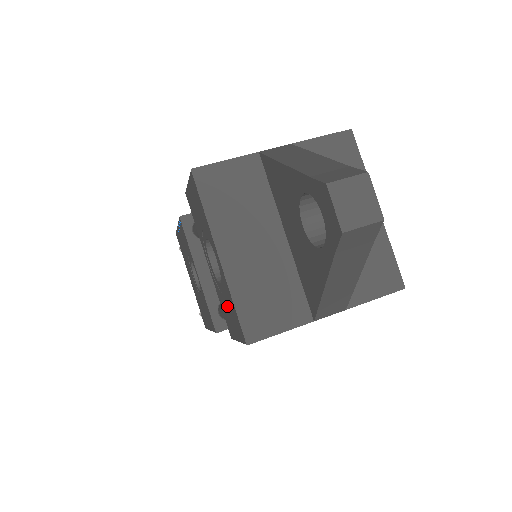
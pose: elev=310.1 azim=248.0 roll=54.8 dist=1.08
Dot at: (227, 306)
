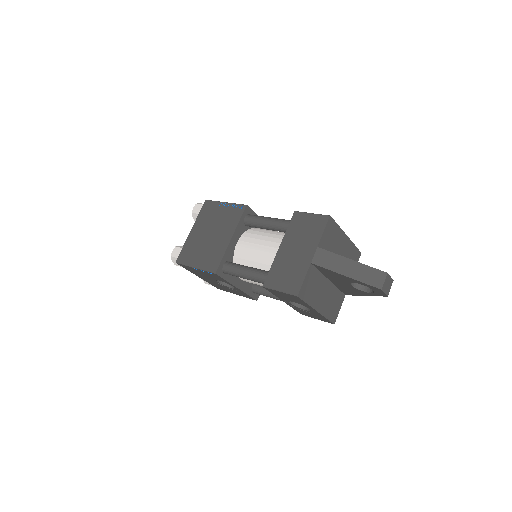
Dot at: (311, 314)
